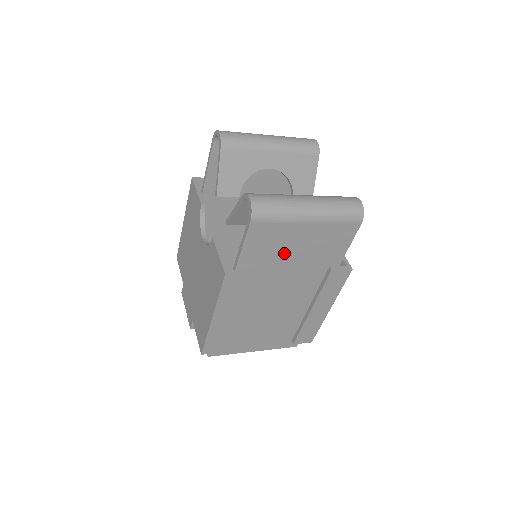
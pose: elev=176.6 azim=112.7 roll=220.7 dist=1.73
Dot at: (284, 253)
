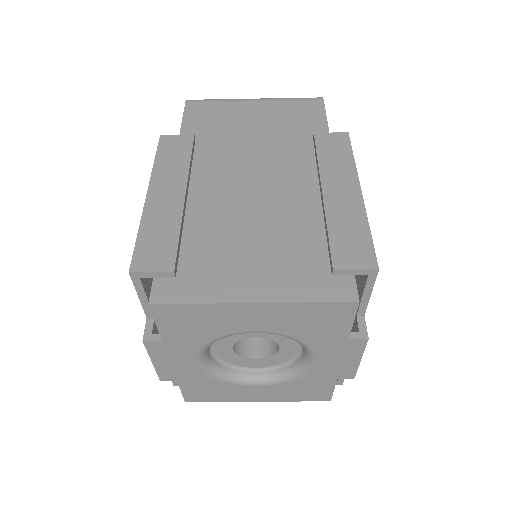
Dot at: (238, 128)
